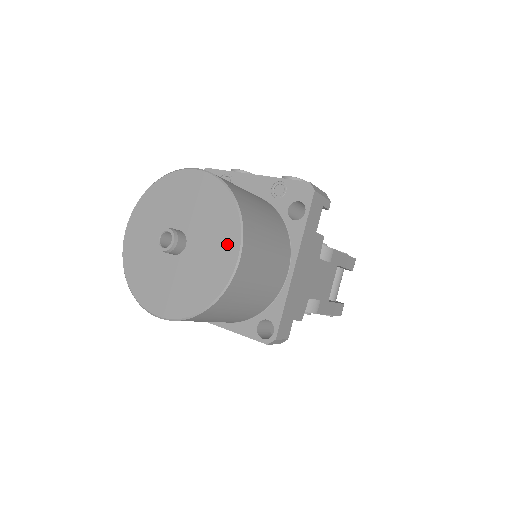
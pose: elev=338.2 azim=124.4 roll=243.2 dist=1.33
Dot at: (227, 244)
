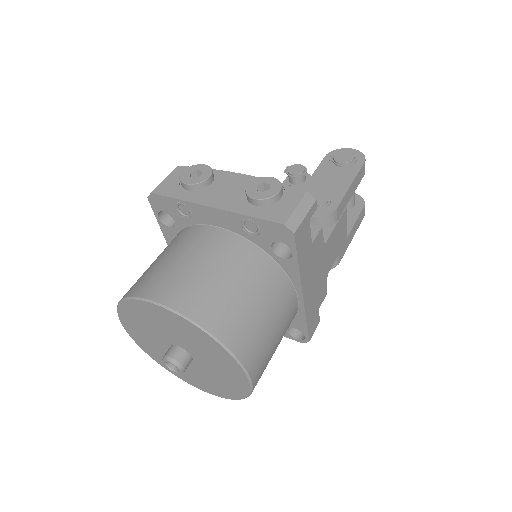
Dot at: (232, 370)
